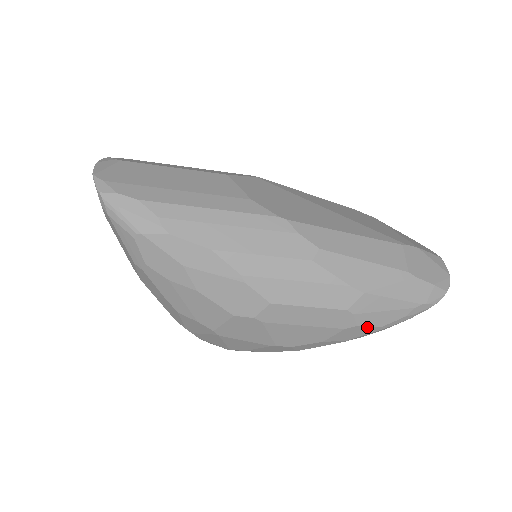
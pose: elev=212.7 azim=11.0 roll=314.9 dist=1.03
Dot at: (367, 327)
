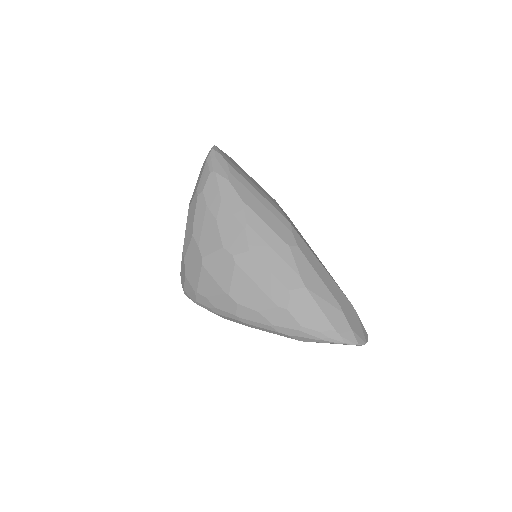
Dot at: (293, 318)
